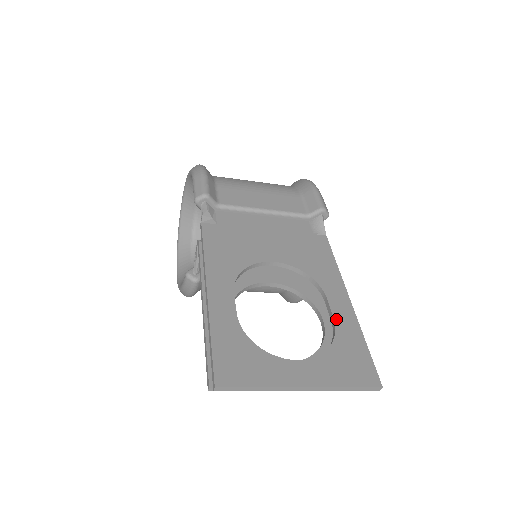
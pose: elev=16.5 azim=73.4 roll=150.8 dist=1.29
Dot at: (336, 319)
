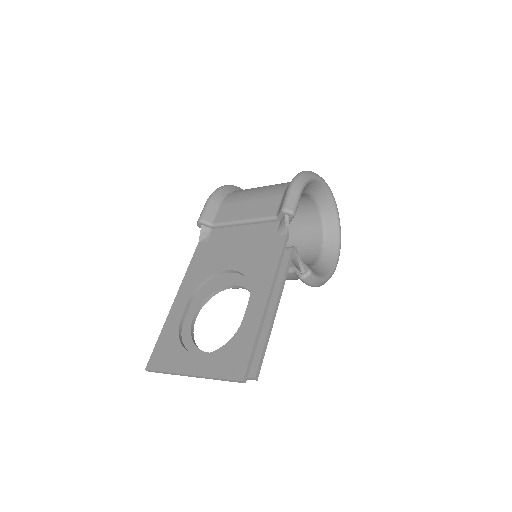
Dot at: (244, 320)
